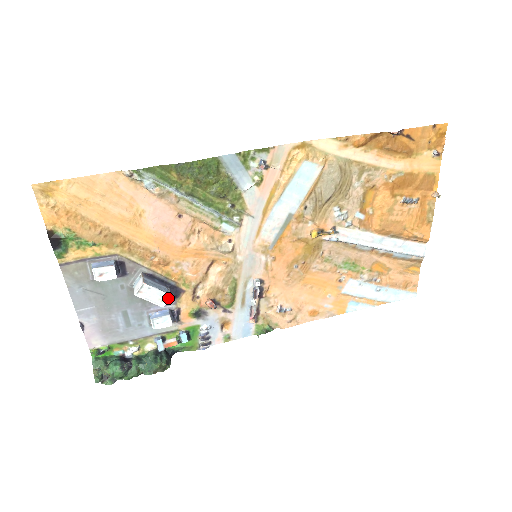
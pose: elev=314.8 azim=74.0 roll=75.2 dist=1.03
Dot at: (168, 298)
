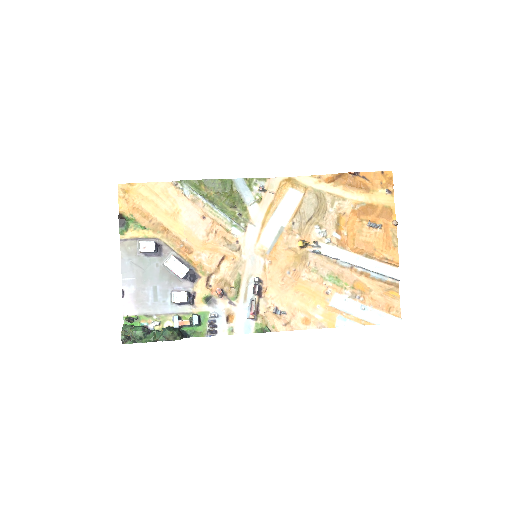
Dot at: (187, 271)
